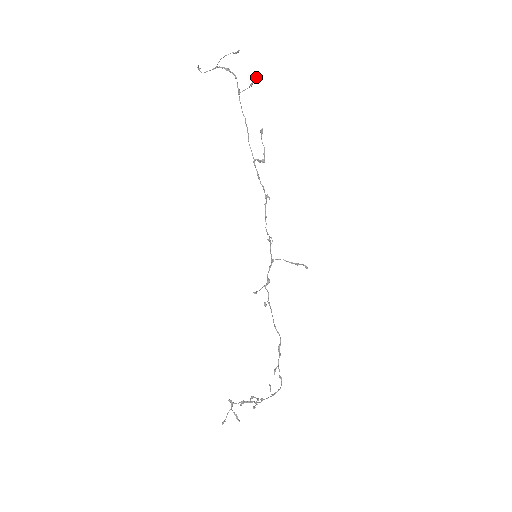
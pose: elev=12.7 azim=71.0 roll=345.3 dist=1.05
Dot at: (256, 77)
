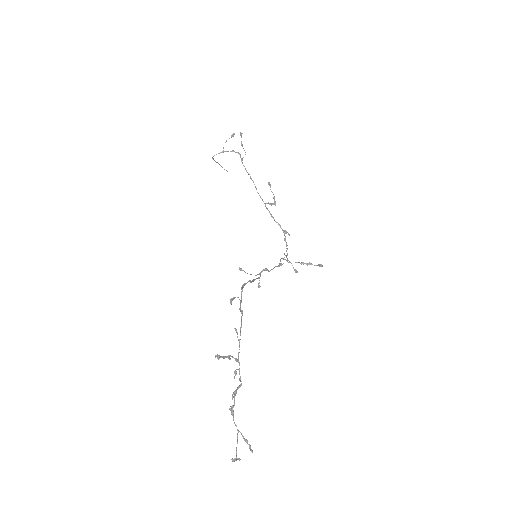
Dot at: (240, 135)
